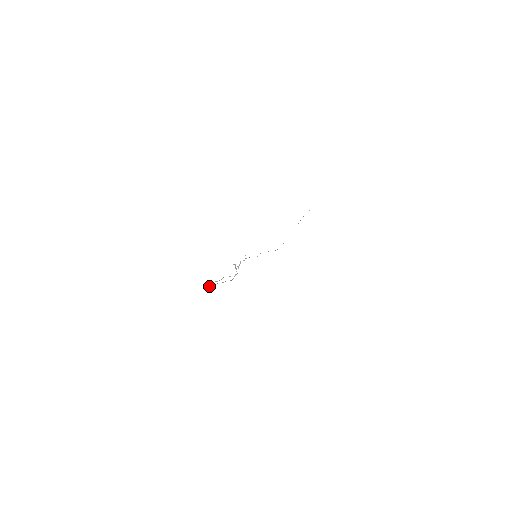
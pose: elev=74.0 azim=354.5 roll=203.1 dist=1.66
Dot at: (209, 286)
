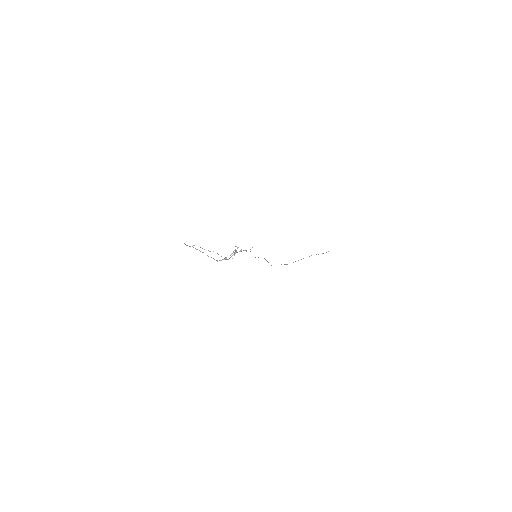
Dot at: occluded
